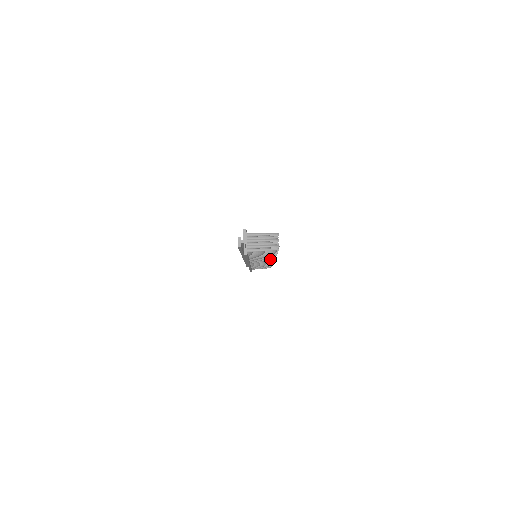
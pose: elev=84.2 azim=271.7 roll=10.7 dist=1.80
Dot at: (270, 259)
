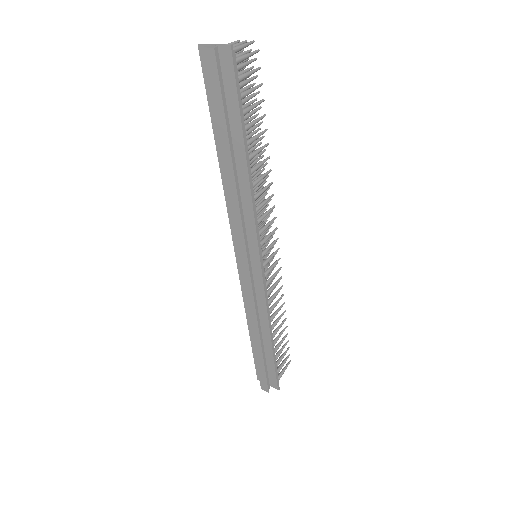
Dot at: (271, 209)
